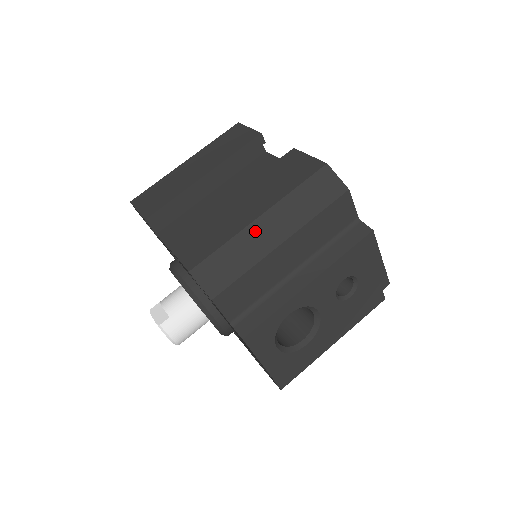
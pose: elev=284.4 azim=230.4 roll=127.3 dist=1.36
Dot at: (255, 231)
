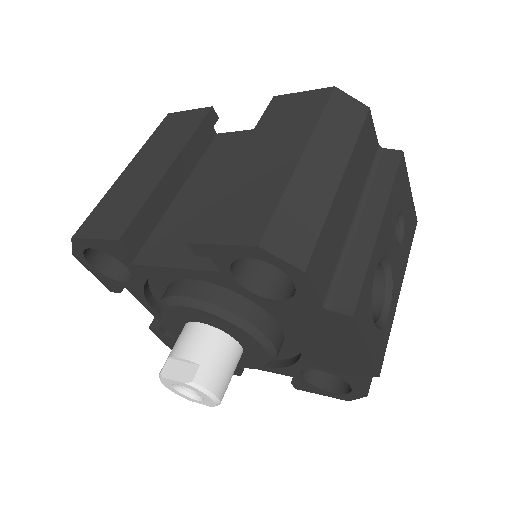
Dot at: (306, 173)
